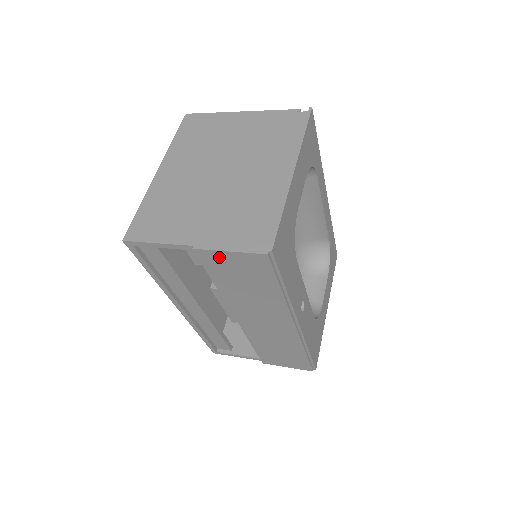
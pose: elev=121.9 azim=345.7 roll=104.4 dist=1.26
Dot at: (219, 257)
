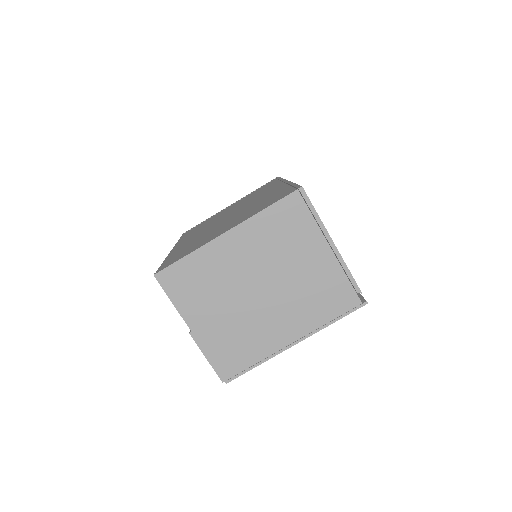
Dot at: occluded
